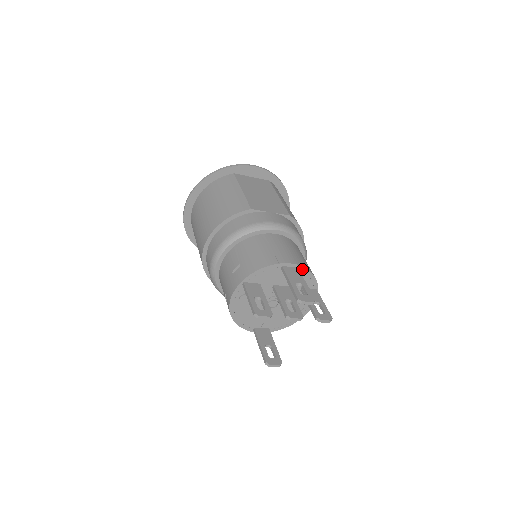
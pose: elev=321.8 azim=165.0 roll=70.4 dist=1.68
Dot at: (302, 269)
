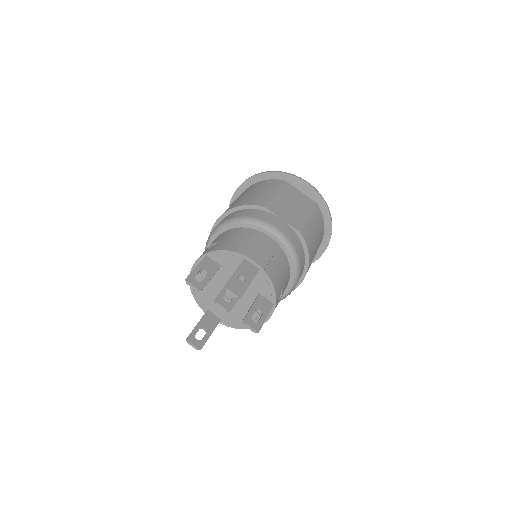
Dot at: (263, 273)
